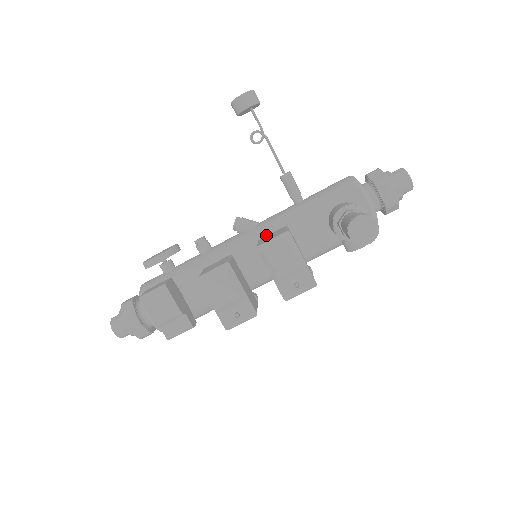
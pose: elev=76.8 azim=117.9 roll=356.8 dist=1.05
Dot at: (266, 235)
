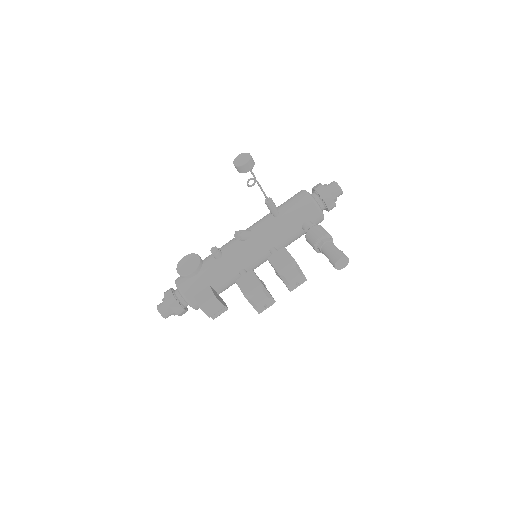
Dot at: (262, 244)
